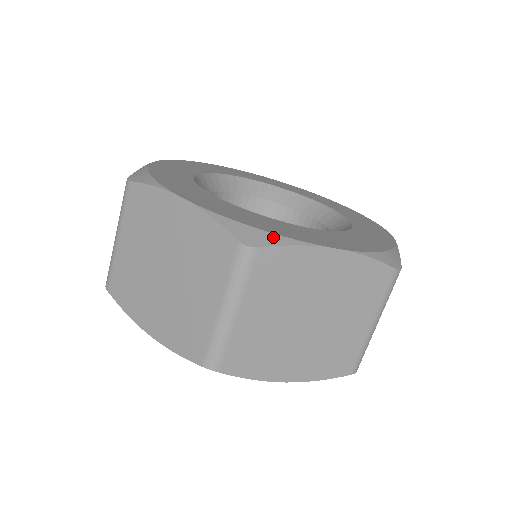
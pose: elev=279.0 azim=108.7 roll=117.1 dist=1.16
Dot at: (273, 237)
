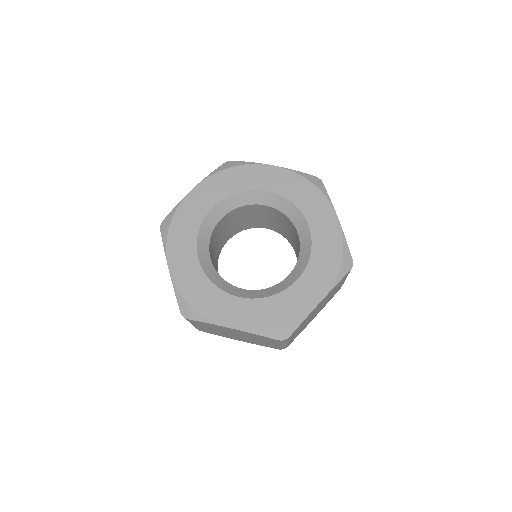
Dot at: (291, 326)
